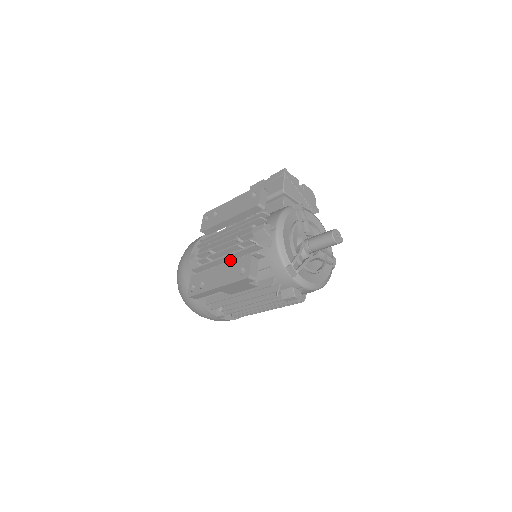
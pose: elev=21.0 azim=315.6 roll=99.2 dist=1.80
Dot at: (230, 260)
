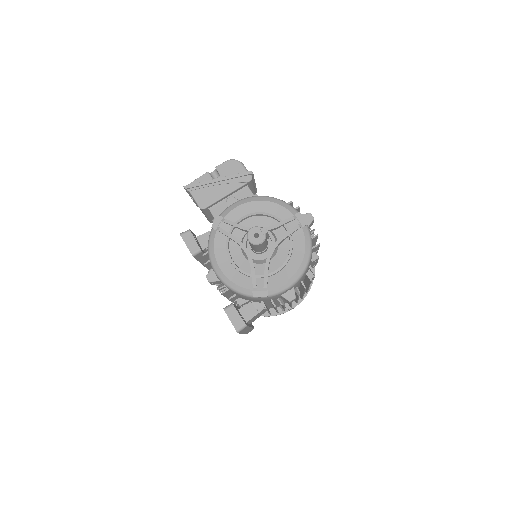
Dot at: occluded
